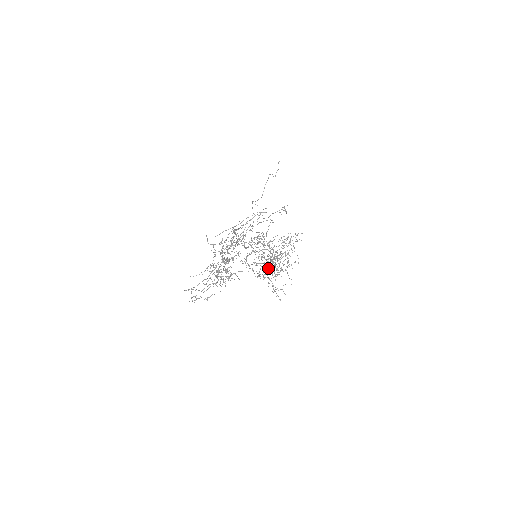
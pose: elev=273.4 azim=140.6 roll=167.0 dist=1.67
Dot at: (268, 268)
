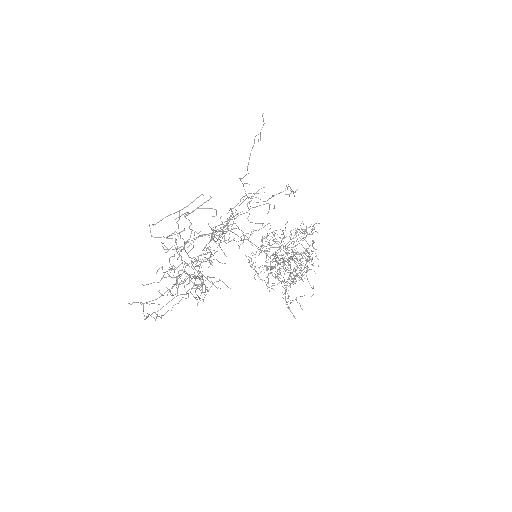
Dot at: (278, 273)
